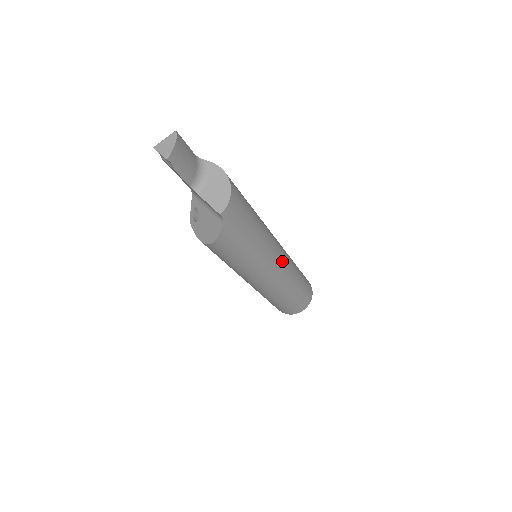
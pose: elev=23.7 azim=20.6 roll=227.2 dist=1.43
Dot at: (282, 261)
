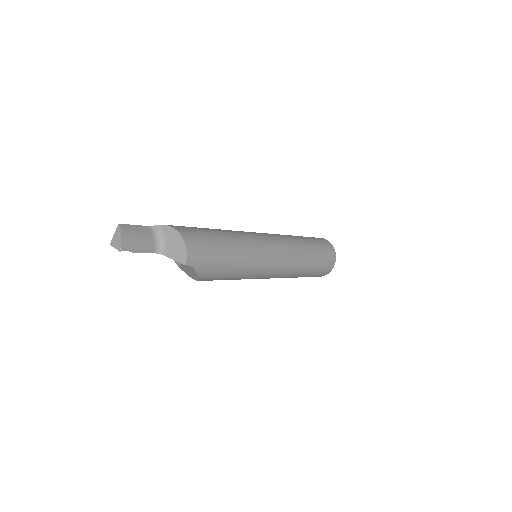
Dot at: (278, 252)
